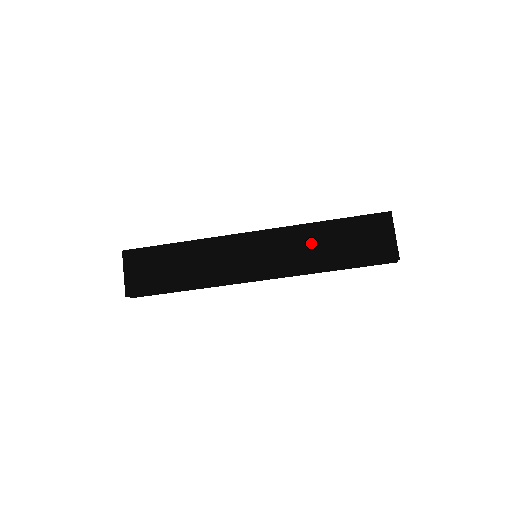
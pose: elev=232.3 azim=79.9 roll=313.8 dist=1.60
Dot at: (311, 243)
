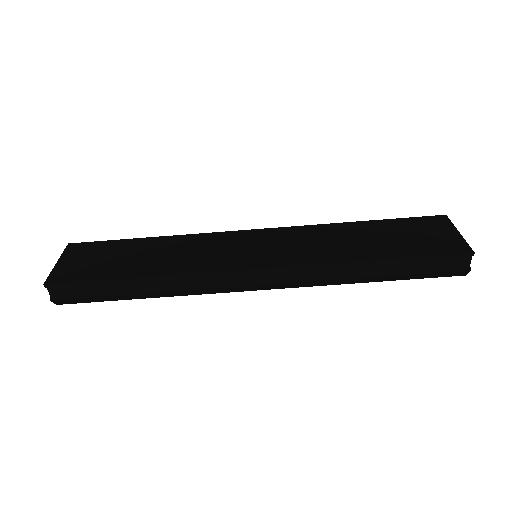
Dot at: (337, 238)
